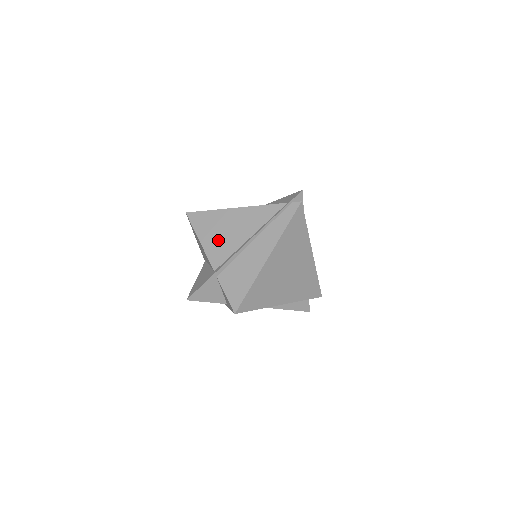
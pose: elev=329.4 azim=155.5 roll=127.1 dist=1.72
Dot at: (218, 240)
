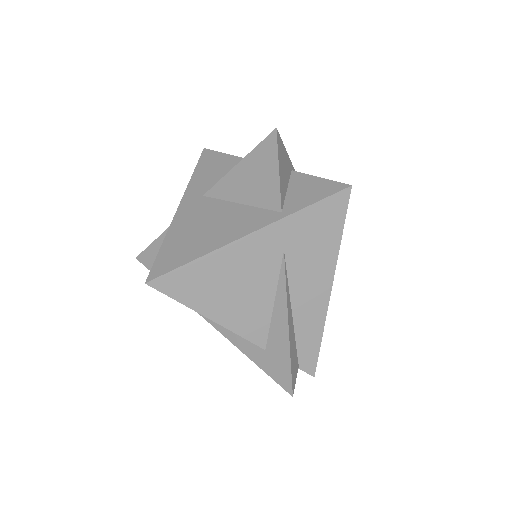
Dot at: occluded
